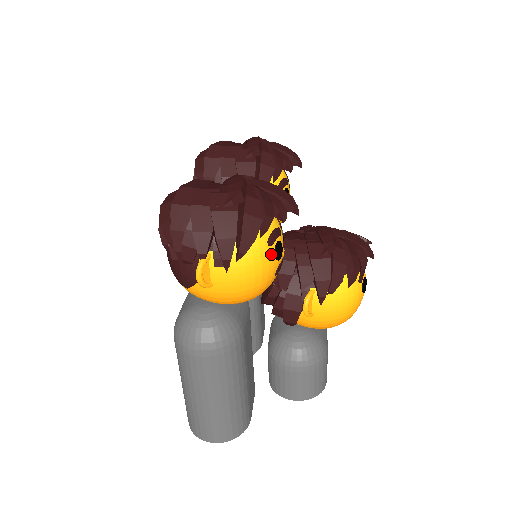
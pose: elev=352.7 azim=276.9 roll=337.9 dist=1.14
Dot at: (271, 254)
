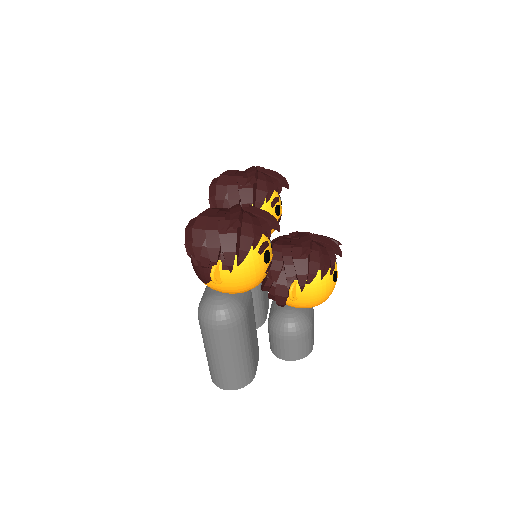
Dot at: (261, 260)
